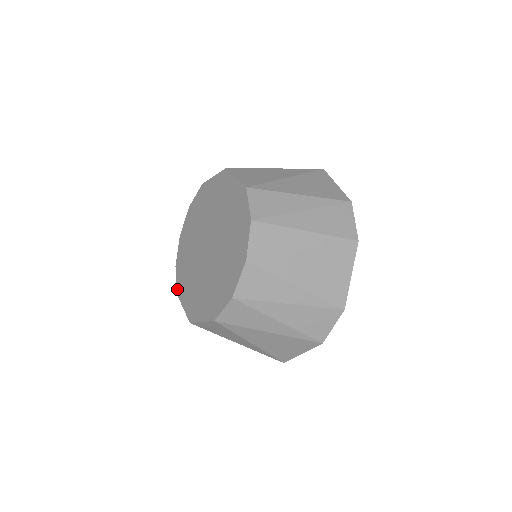
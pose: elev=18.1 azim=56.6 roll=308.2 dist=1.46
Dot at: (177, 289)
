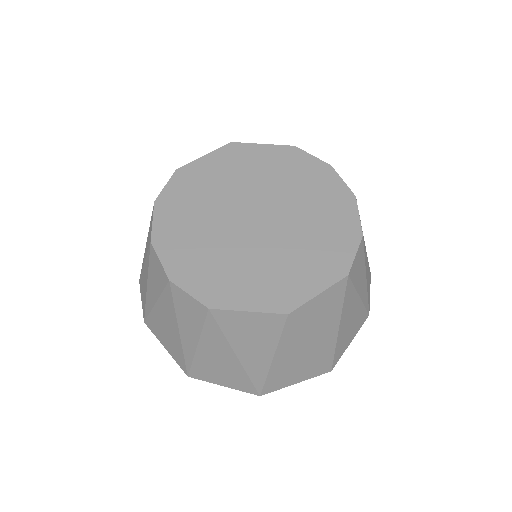
Dot at: (205, 301)
